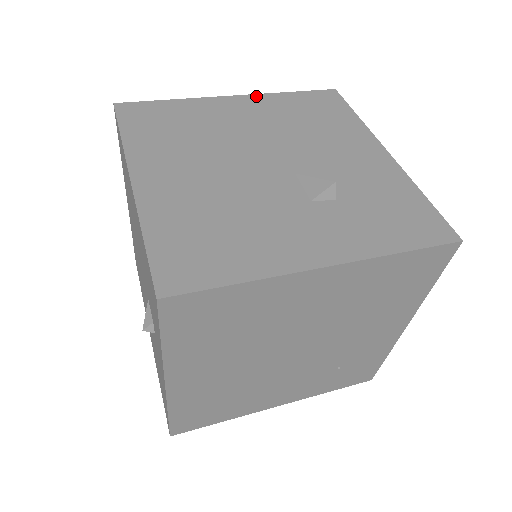
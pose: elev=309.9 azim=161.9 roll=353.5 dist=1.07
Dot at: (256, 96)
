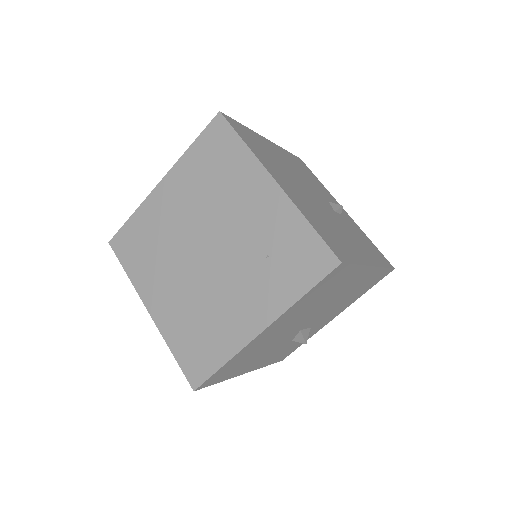
Dot at: occluded
